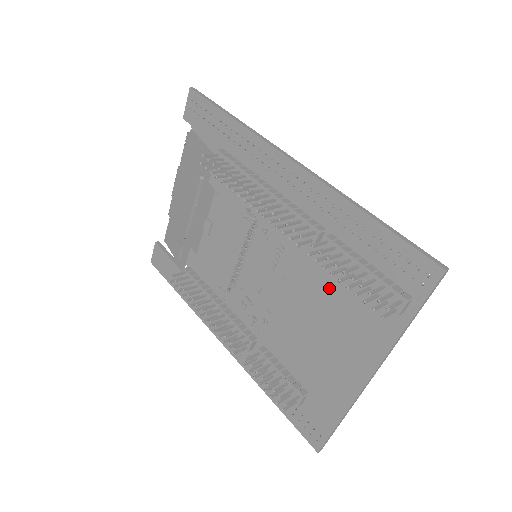
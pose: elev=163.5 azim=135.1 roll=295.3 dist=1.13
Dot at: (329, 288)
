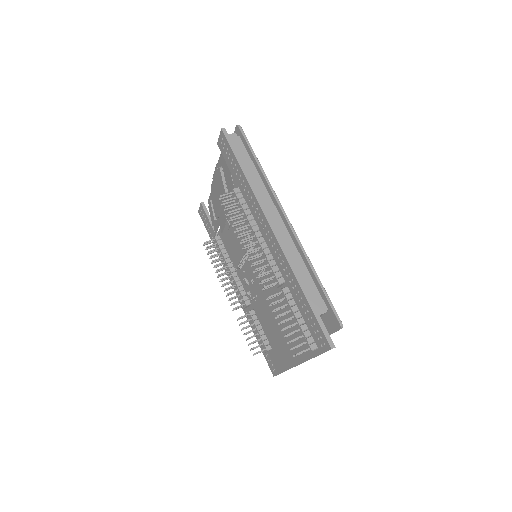
Dot at: (284, 311)
